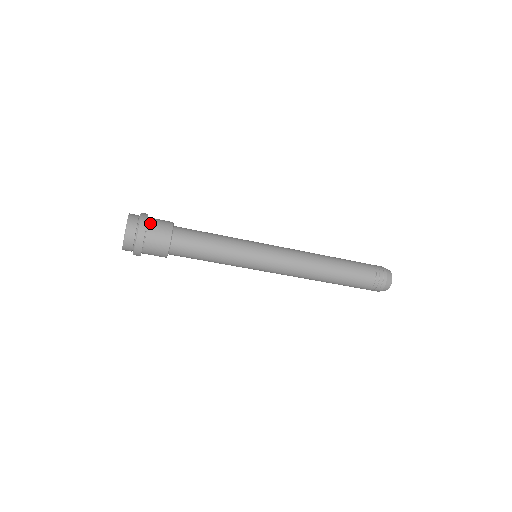
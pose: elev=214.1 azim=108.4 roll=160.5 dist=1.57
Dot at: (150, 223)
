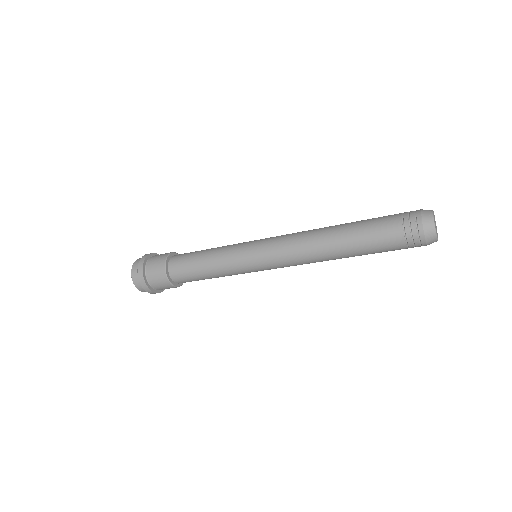
Dot at: (148, 263)
